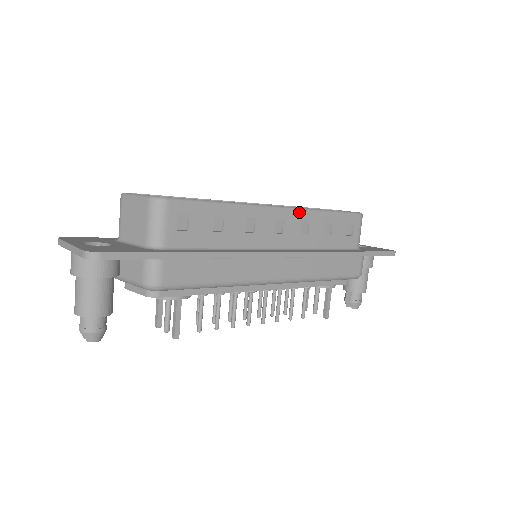
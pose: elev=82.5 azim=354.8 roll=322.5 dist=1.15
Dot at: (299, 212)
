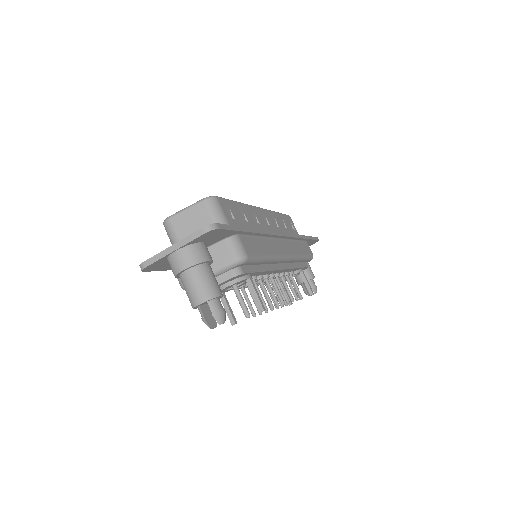
Dot at: (268, 211)
